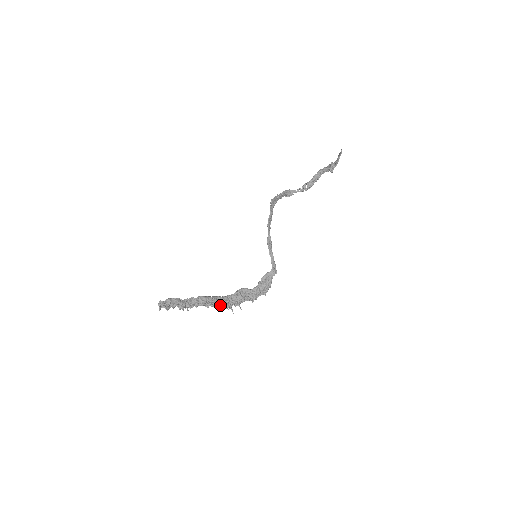
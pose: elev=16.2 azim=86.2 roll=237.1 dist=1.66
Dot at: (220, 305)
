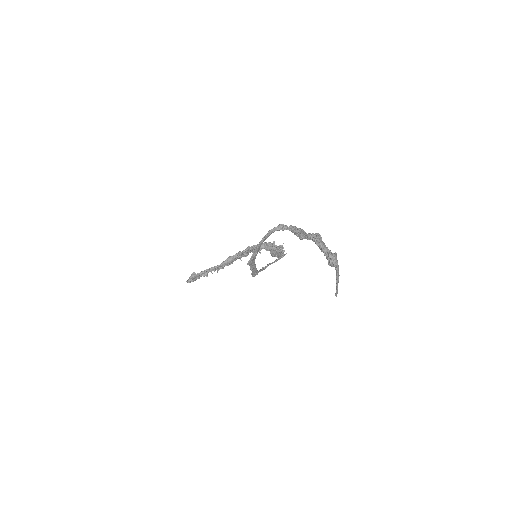
Dot at: (239, 258)
